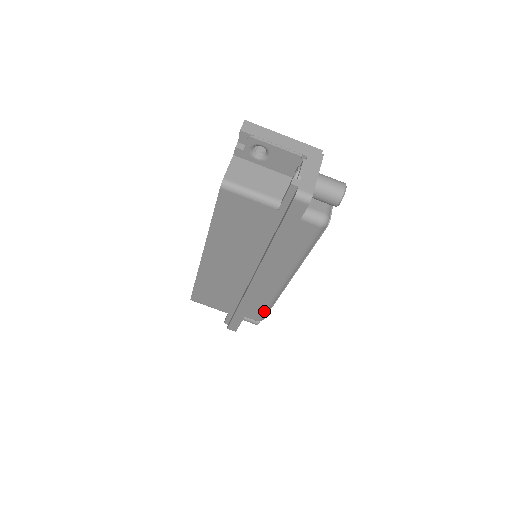
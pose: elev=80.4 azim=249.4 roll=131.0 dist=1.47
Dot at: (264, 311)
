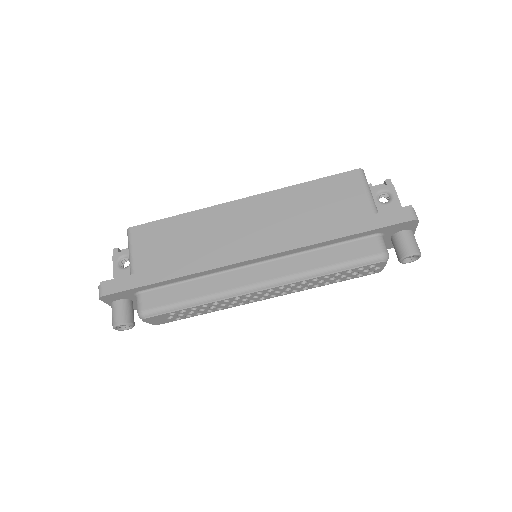
Dot at: (176, 303)
